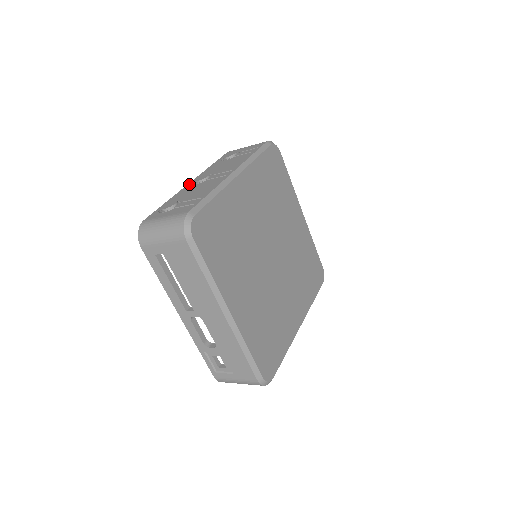
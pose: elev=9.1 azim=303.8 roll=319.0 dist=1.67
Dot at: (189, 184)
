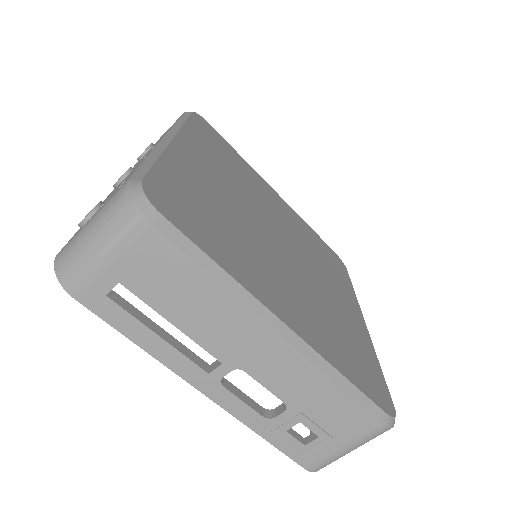
Dot at: occluded
